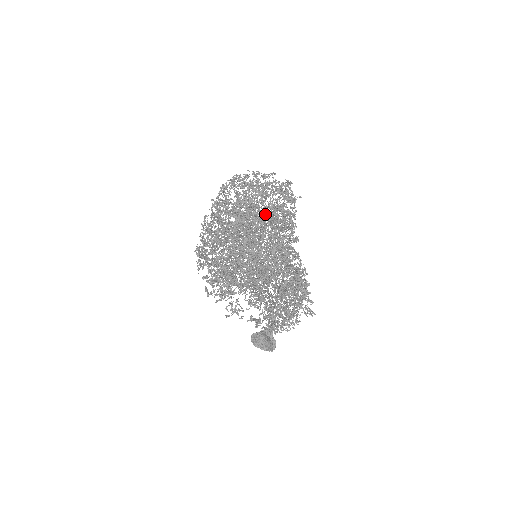
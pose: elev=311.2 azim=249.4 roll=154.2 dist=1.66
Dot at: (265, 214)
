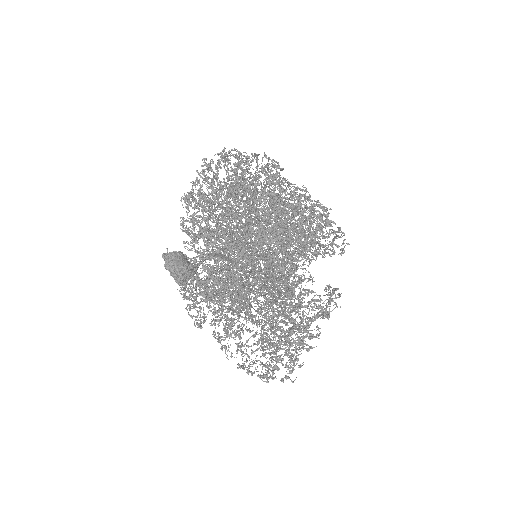
Dot at: occluded
